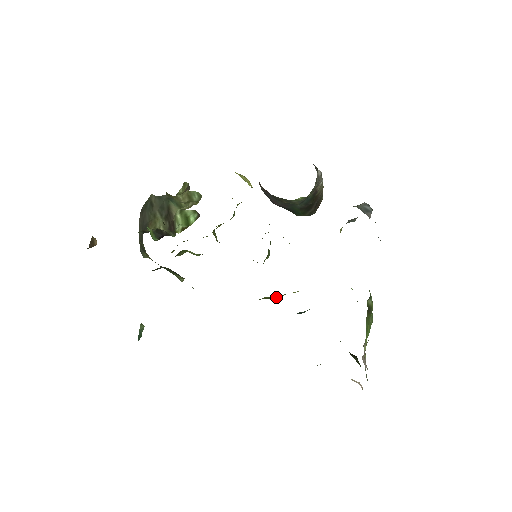
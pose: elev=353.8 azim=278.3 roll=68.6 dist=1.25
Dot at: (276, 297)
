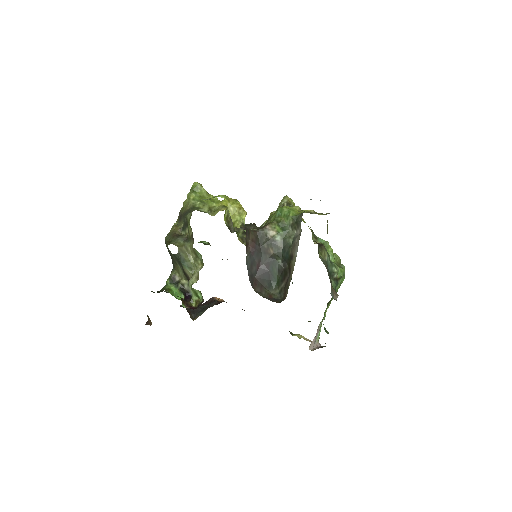
Dot at: occluded
